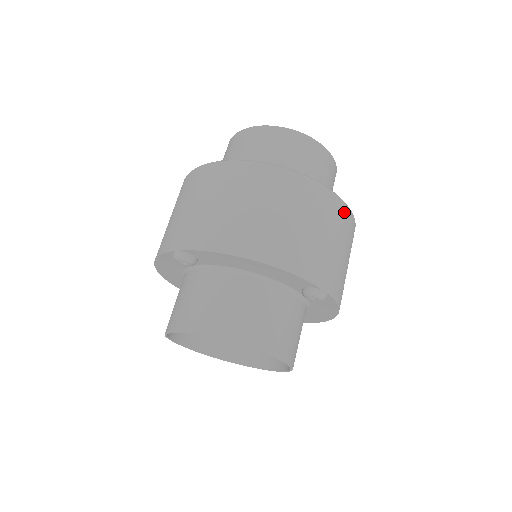
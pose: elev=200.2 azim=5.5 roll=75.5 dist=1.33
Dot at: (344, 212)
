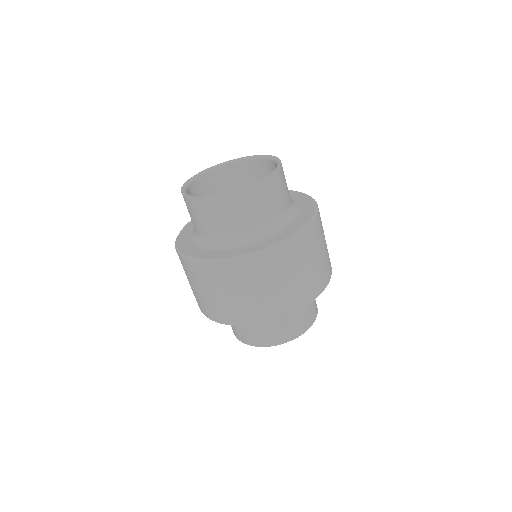
Dot at: occluded
